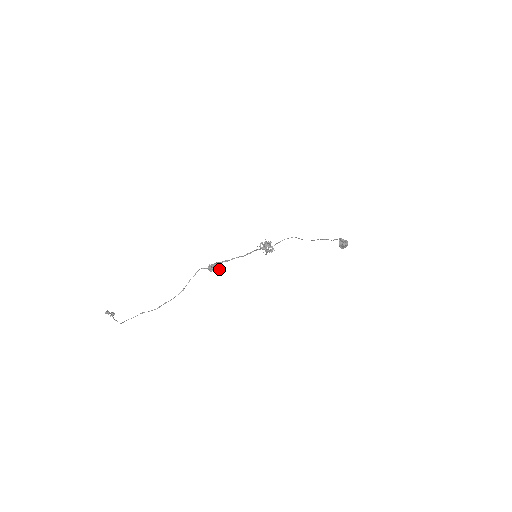
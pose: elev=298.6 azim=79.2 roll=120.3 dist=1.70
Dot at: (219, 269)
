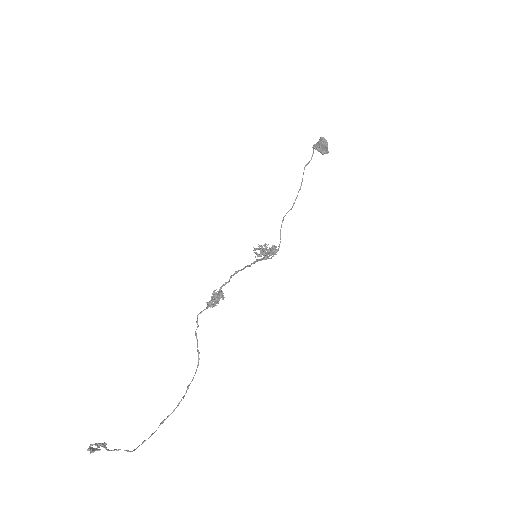
Dot at: (222, 296)
